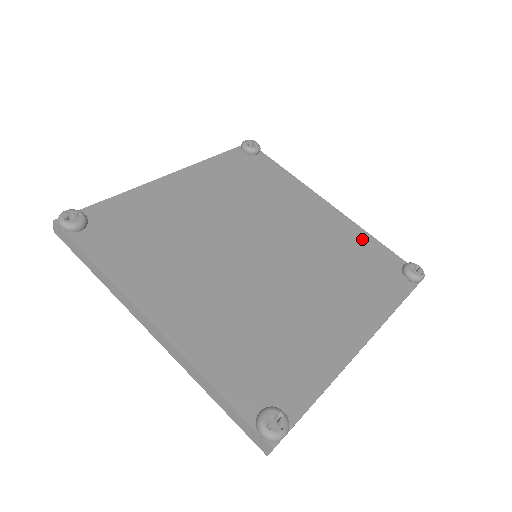
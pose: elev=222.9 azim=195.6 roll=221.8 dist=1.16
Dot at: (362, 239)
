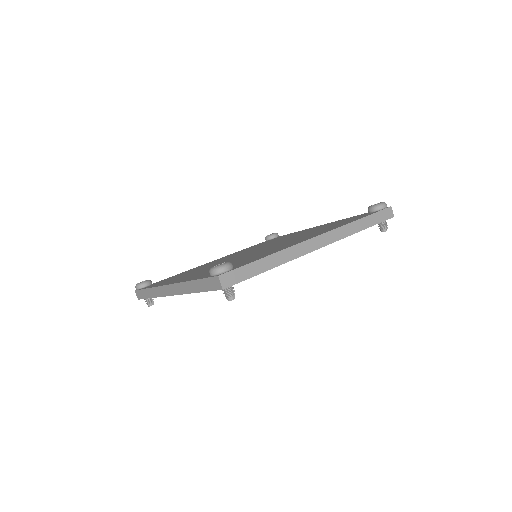
Dot at: occluded
